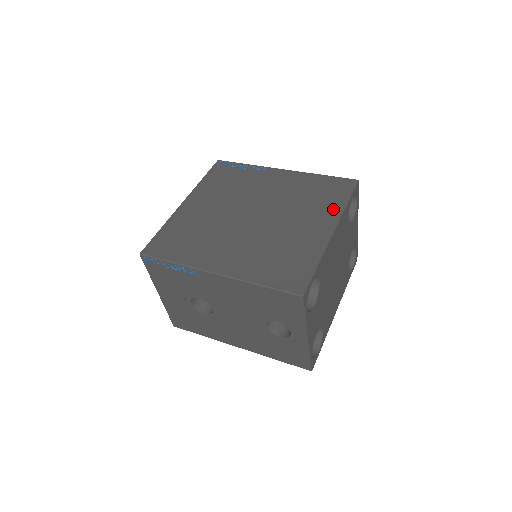
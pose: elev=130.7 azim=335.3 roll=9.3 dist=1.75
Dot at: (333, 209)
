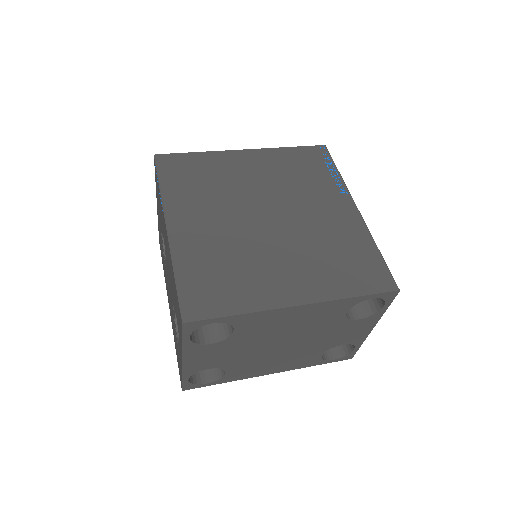
Dot at: (332, 287)
